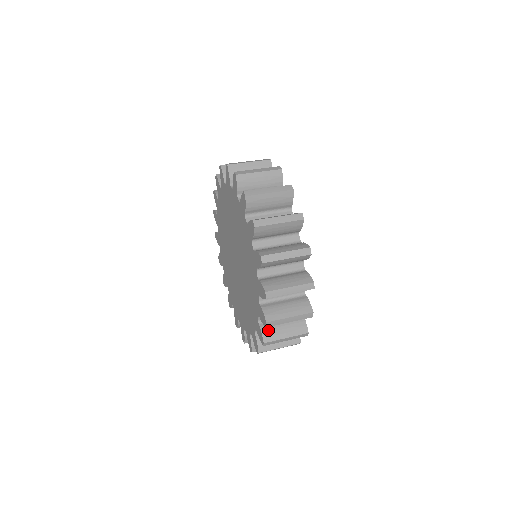
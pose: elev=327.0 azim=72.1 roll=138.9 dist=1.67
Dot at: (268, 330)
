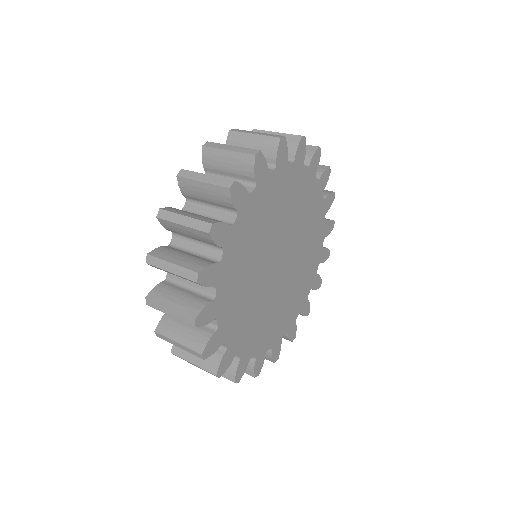
Dot at: (166, 249)
